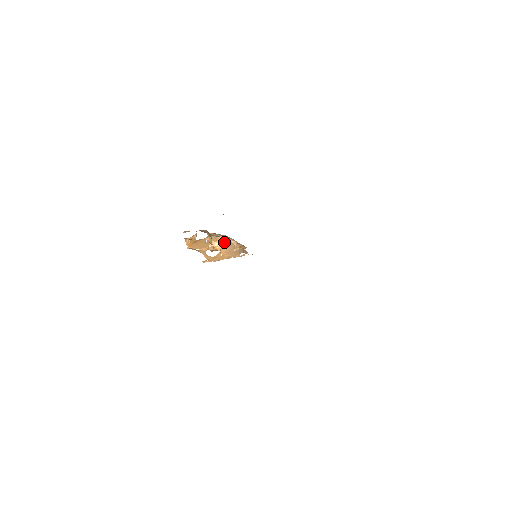
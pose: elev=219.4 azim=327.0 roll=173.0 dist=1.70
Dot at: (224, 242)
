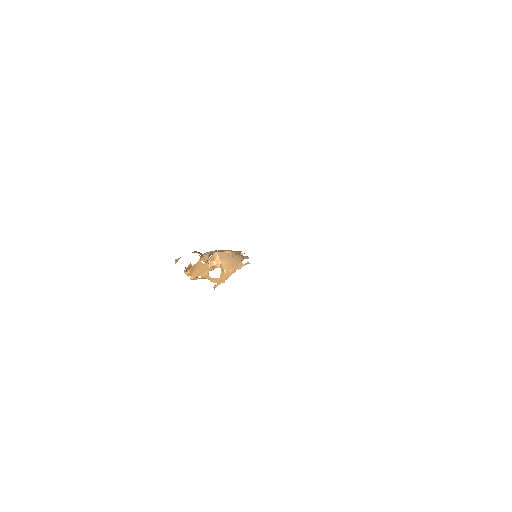
Dot at: (220, 257)
